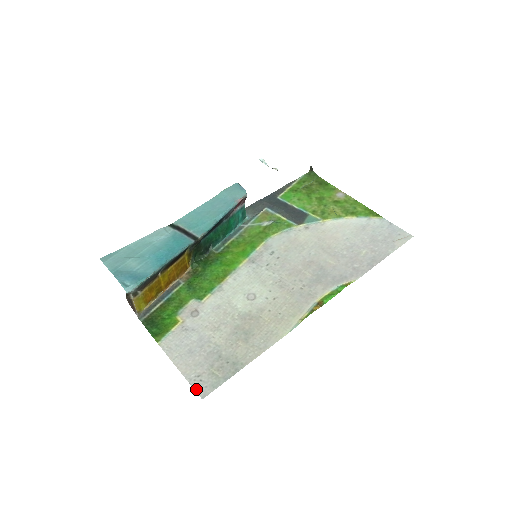
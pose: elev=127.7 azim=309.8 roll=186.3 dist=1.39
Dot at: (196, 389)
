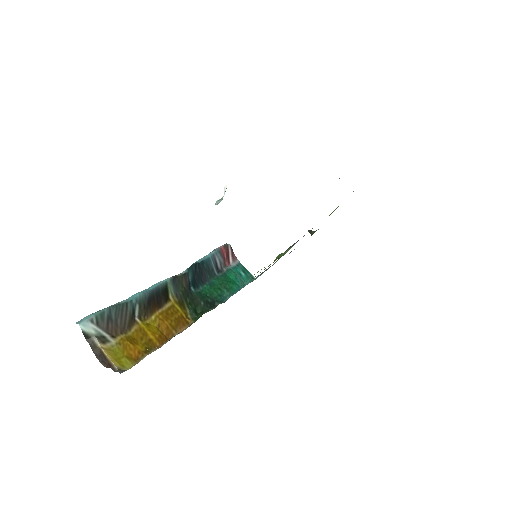
Dot at: occluded
